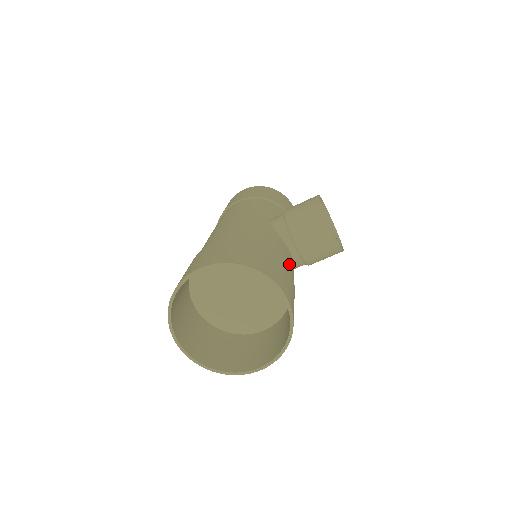
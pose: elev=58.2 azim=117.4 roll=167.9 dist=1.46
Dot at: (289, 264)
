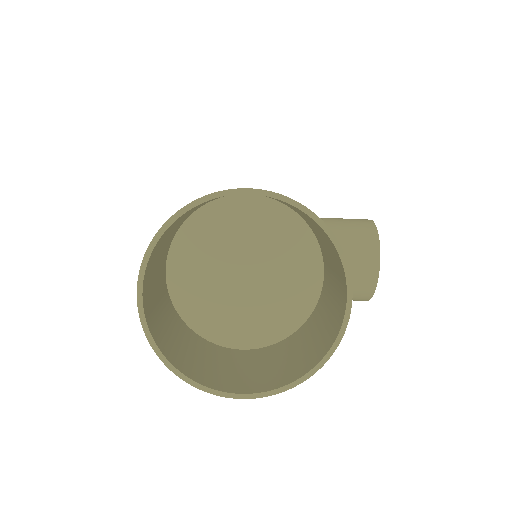
Dot at: occluded
